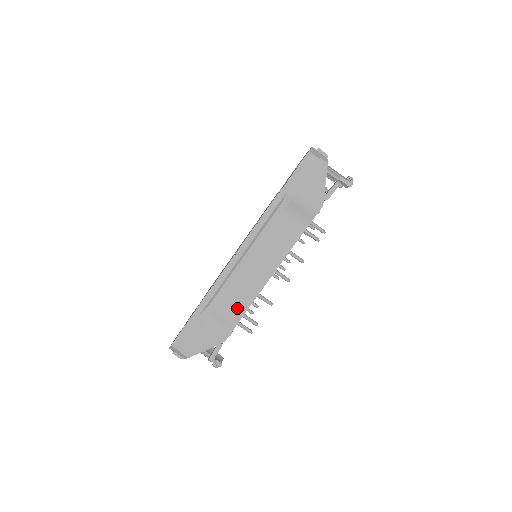
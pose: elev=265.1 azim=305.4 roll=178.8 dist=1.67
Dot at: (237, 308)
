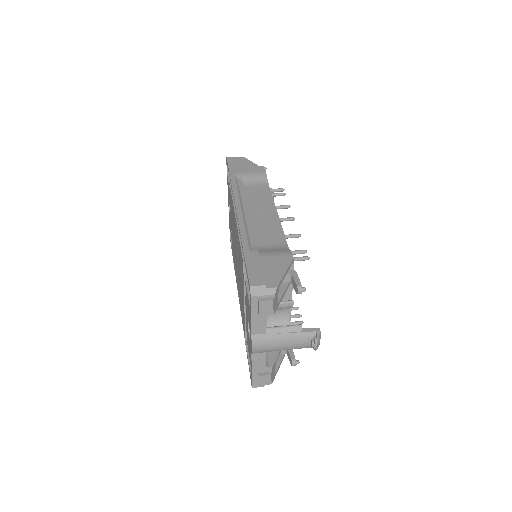
Dot at: (276, 241)
